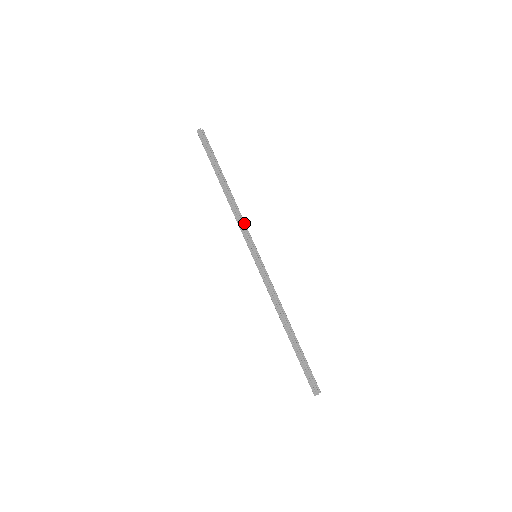
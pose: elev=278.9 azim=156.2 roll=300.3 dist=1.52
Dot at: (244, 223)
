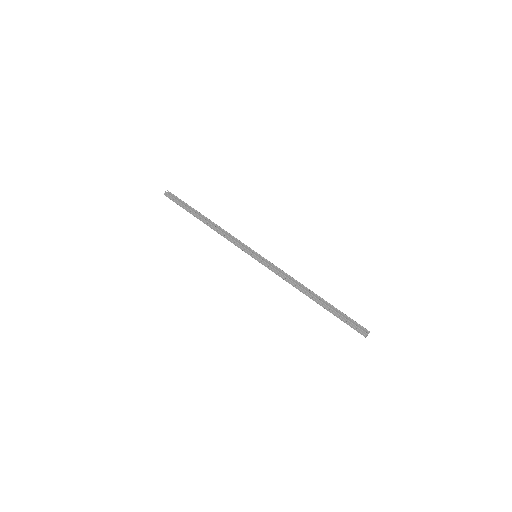
Dot at: (233, 237)
